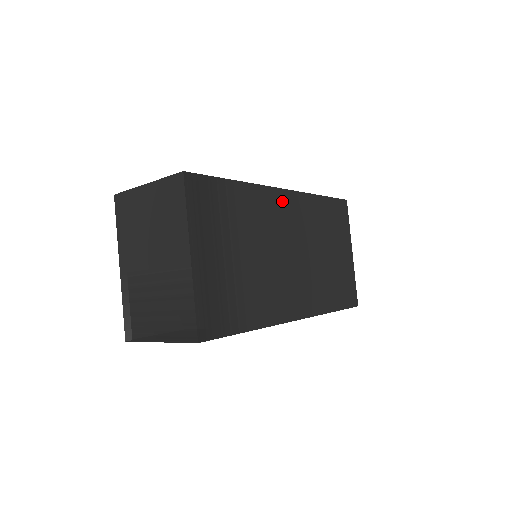
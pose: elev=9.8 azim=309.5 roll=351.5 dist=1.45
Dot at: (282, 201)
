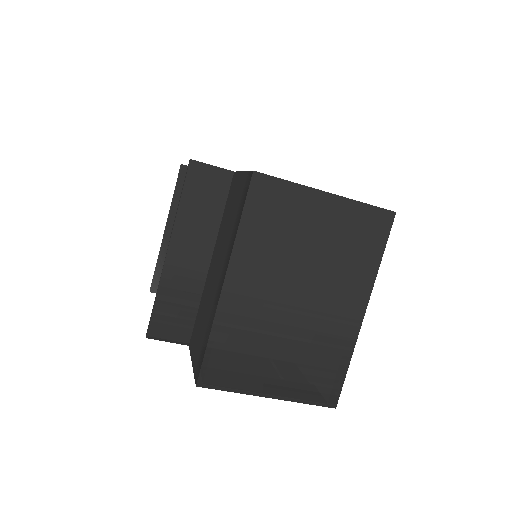
Dot at: occluded
